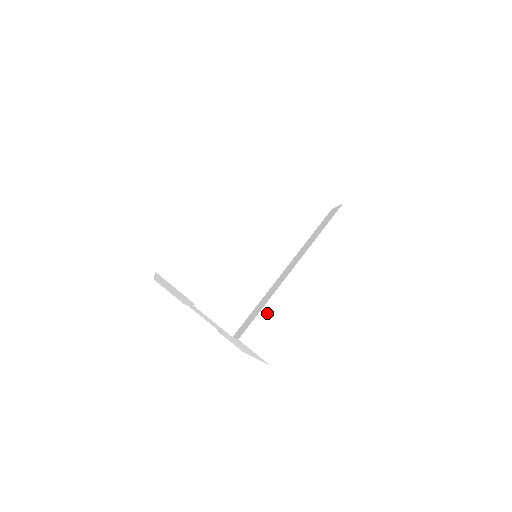
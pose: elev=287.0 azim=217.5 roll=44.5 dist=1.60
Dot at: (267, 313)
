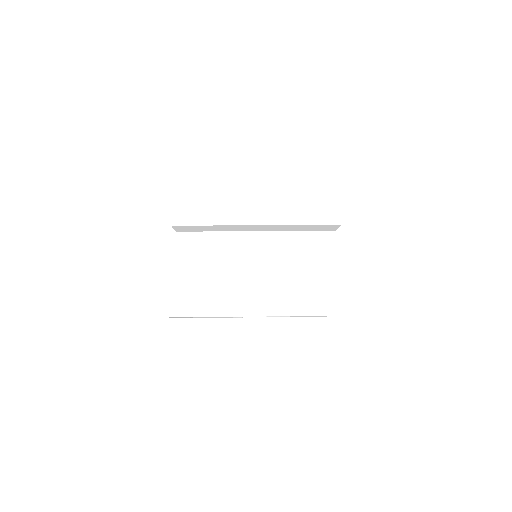
Dot at: (207, 283)
